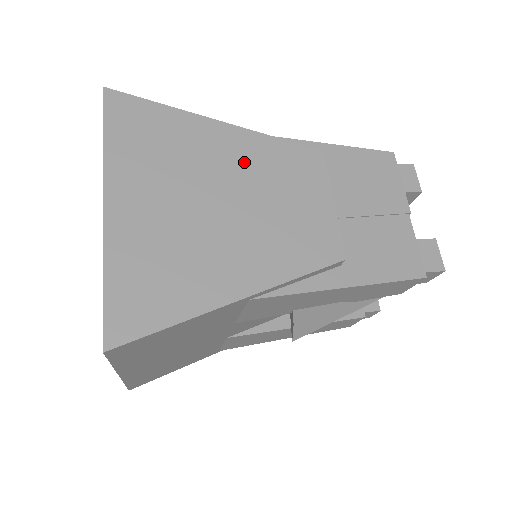
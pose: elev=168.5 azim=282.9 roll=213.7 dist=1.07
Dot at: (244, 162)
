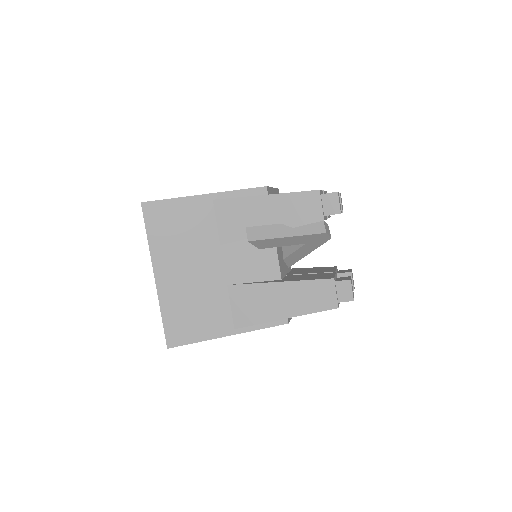
Dot at: occluded
